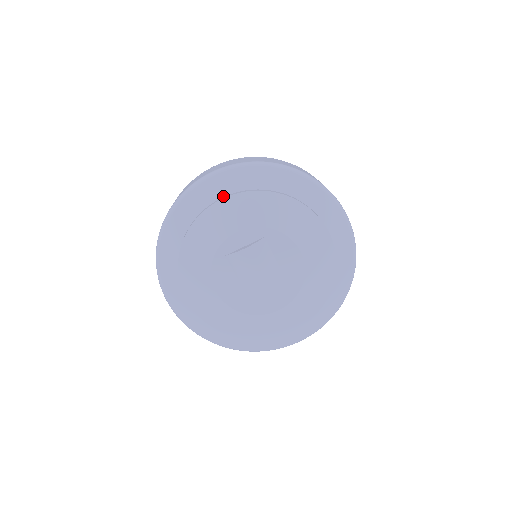
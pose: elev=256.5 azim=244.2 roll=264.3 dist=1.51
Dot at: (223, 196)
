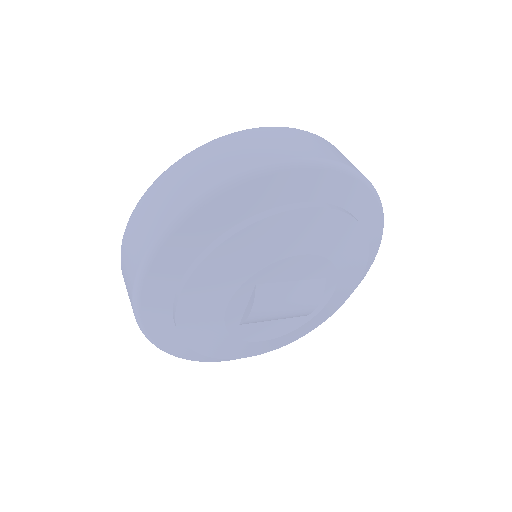
Dot at: (174, 295)
